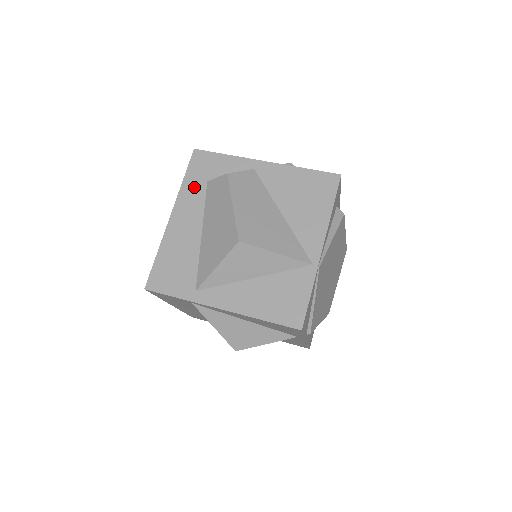
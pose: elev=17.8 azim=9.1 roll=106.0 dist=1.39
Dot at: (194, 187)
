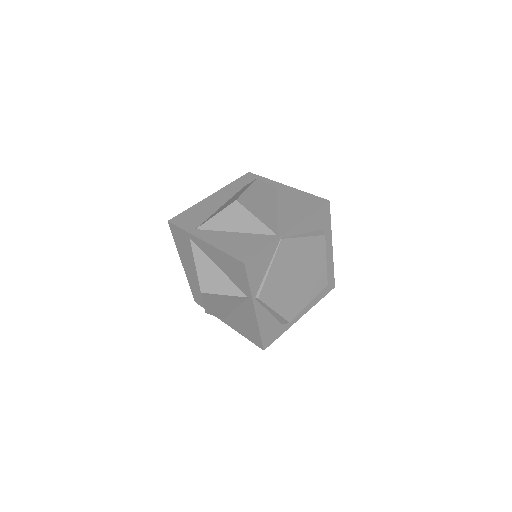
Dot at: (235, 187)
